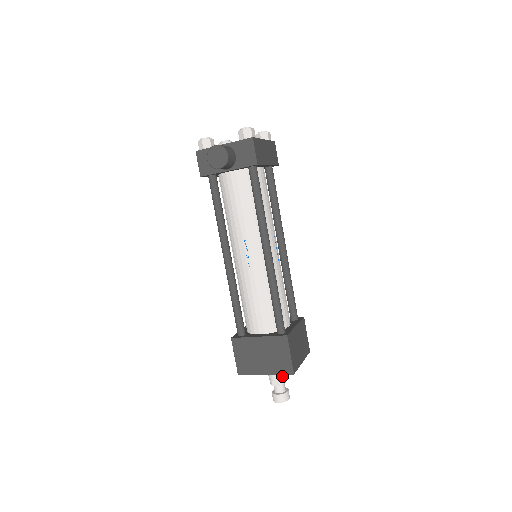
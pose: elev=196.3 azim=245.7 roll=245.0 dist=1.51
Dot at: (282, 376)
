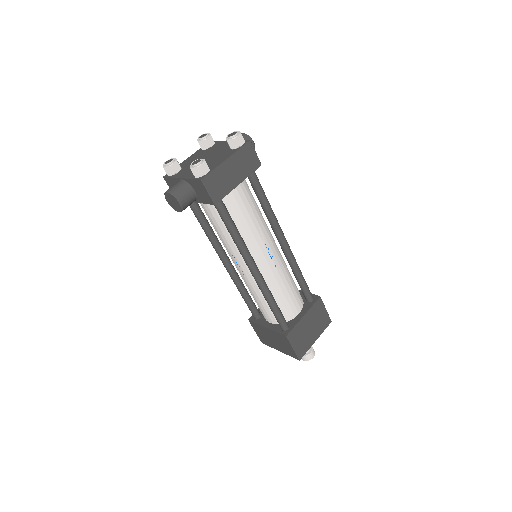
Dot at: occluded
